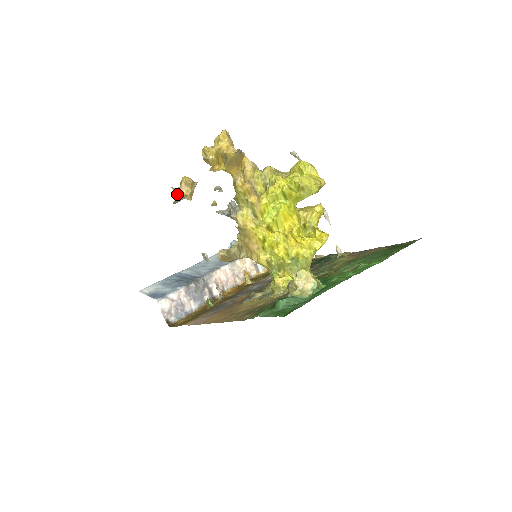
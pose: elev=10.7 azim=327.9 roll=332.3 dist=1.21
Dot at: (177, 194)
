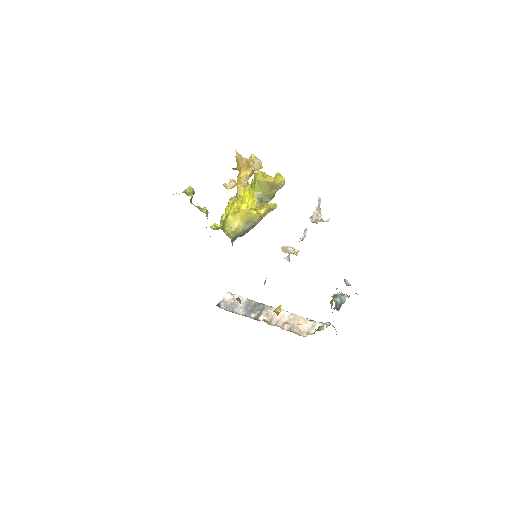
Dot at: (224, 185)
